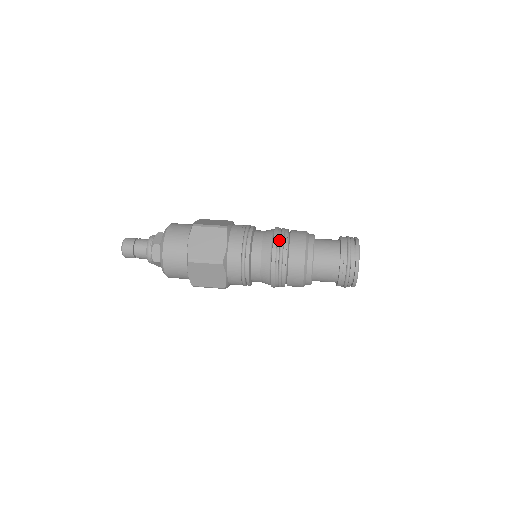
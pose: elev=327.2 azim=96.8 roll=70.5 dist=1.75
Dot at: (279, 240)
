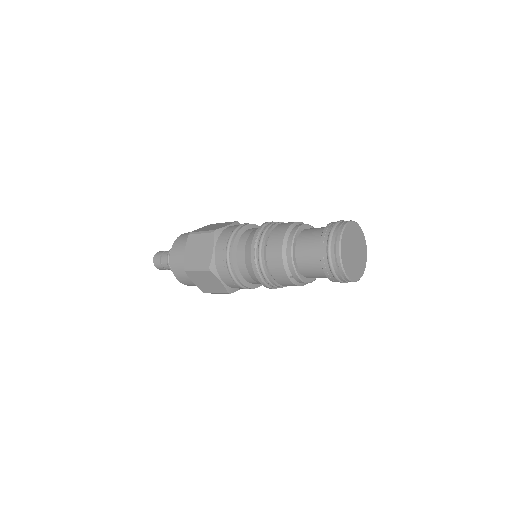
Dot at: occluded
